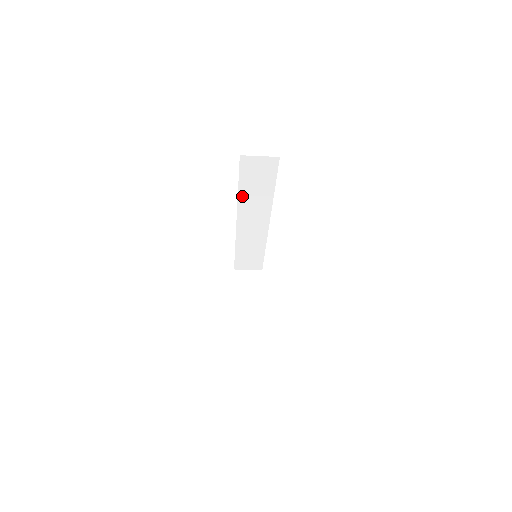
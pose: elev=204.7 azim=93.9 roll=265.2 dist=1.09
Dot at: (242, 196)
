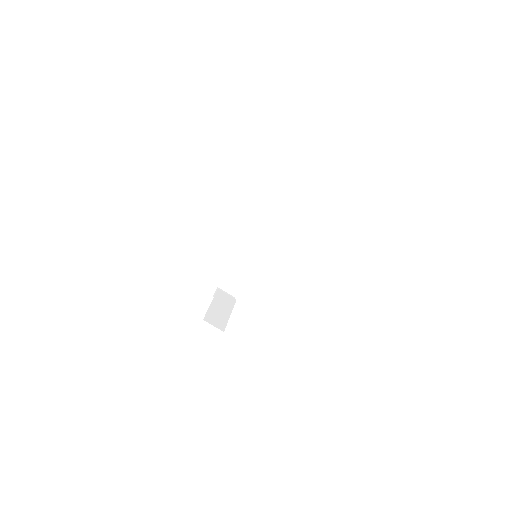
Dot at: (261, 225)
